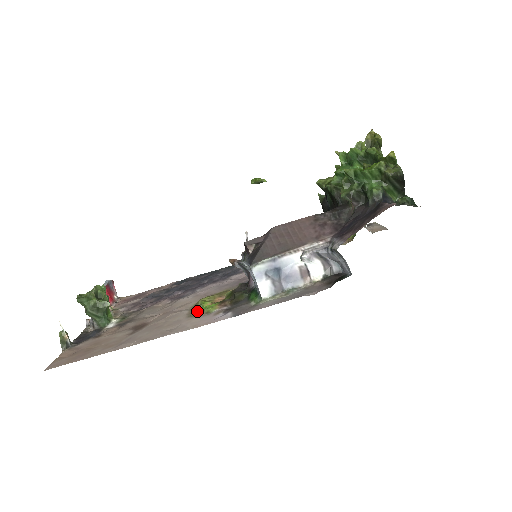
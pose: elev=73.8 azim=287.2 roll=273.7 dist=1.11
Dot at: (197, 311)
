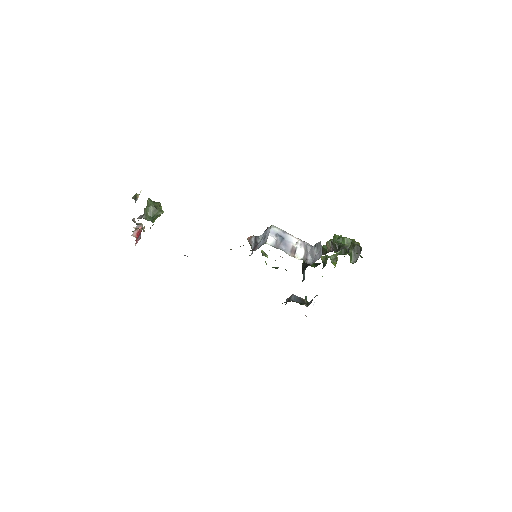
Dot at: occluded
